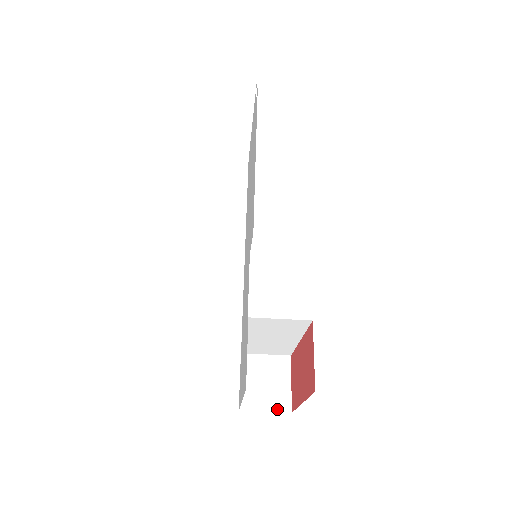
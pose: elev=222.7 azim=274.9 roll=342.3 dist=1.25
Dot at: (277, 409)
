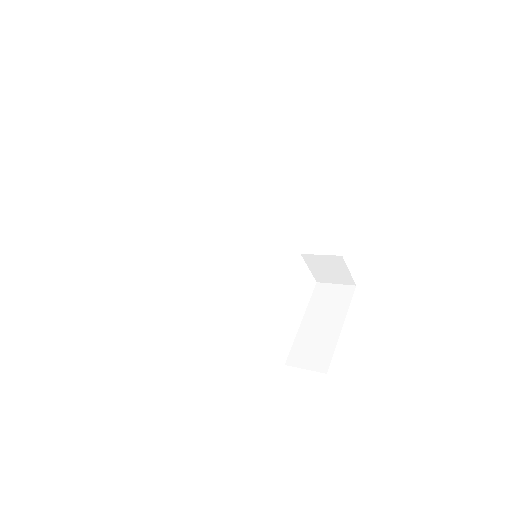
Dot at: (344, 283)
